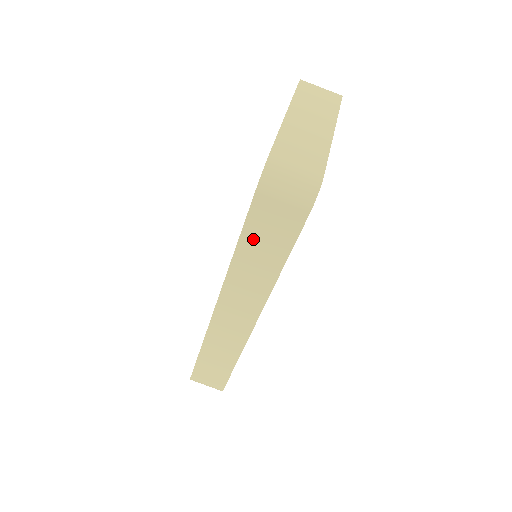
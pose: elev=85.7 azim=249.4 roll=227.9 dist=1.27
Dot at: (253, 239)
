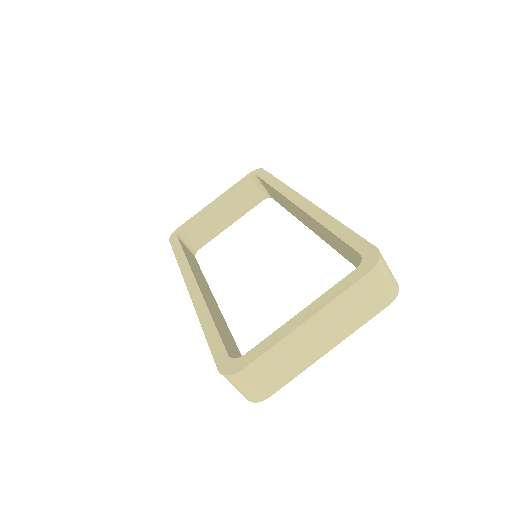
Dot at: occluded
